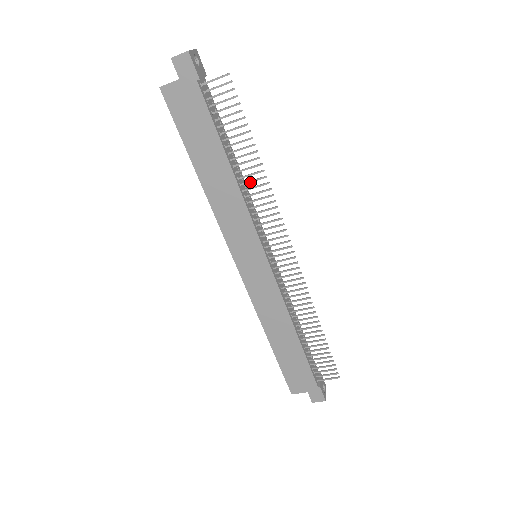
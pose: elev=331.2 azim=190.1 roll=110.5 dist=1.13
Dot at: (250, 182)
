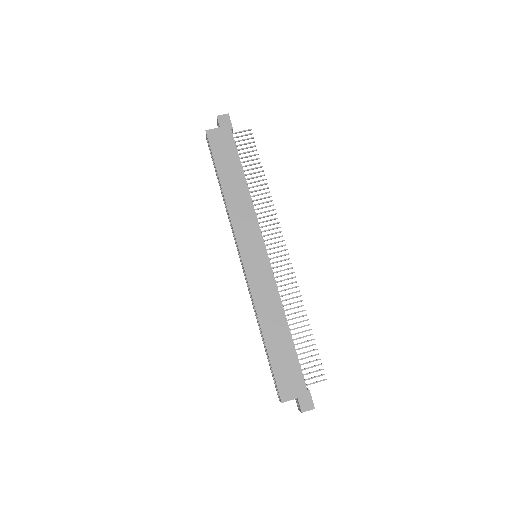
Dot at: (258, 195)
